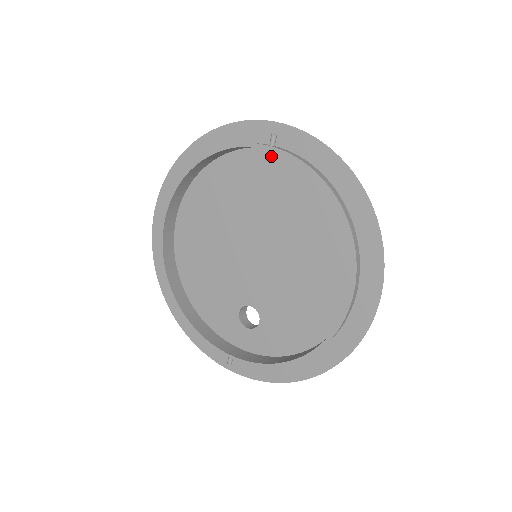
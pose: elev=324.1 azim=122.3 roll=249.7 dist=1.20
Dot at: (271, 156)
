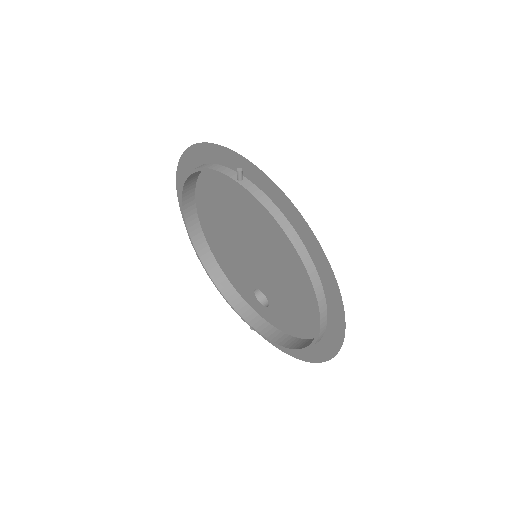
Dot at: occluded
